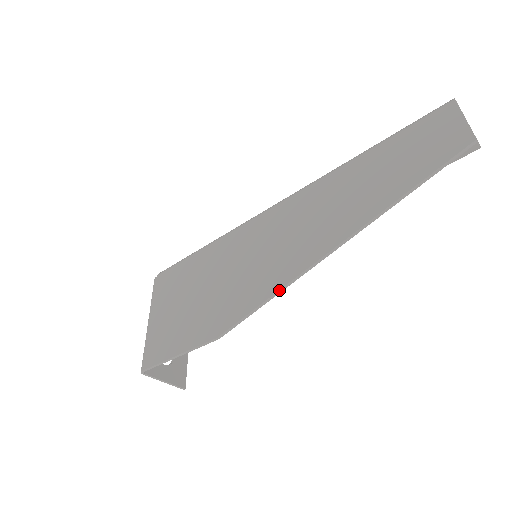
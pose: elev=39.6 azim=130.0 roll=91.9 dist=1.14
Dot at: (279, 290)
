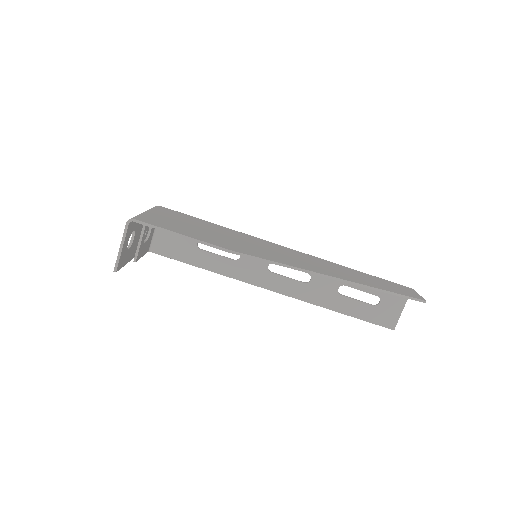
Dot at: (292, 266)
